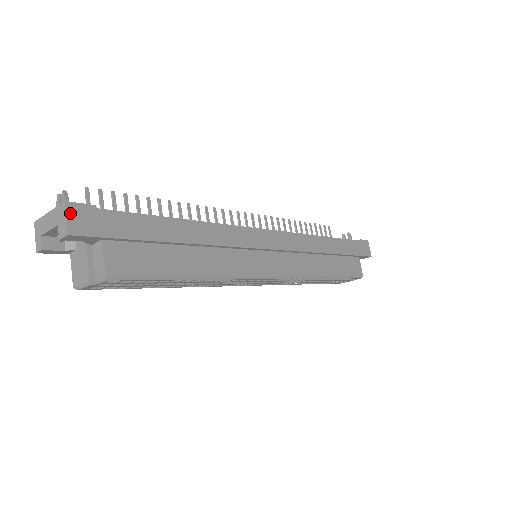
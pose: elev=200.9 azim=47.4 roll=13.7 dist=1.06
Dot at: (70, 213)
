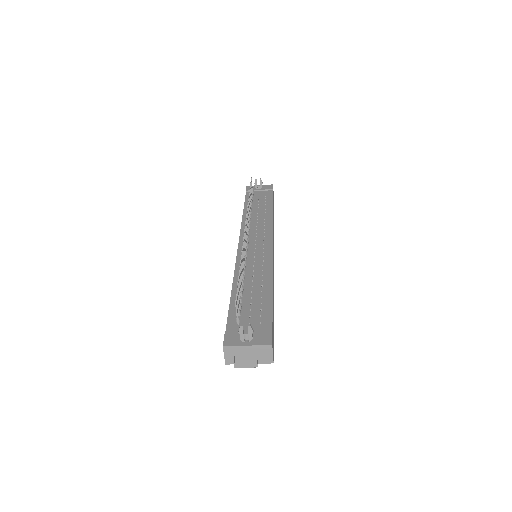
Dot at: occluded
